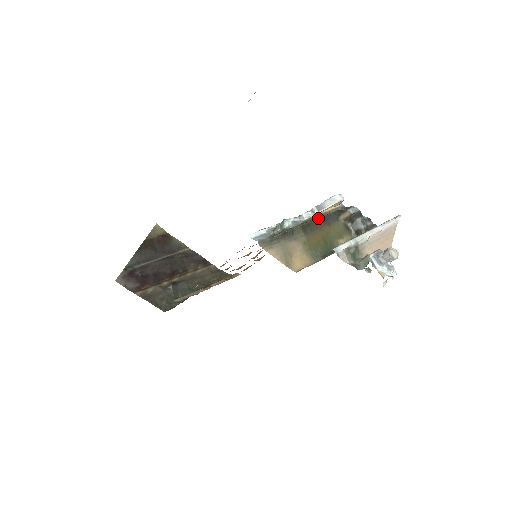
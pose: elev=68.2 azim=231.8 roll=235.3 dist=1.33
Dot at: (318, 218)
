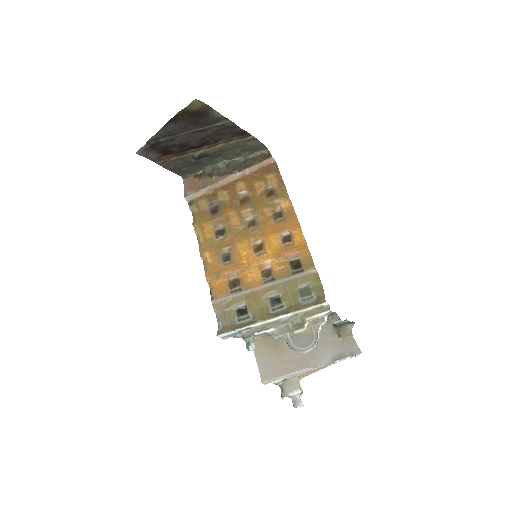
Dot at: (300, 317)
